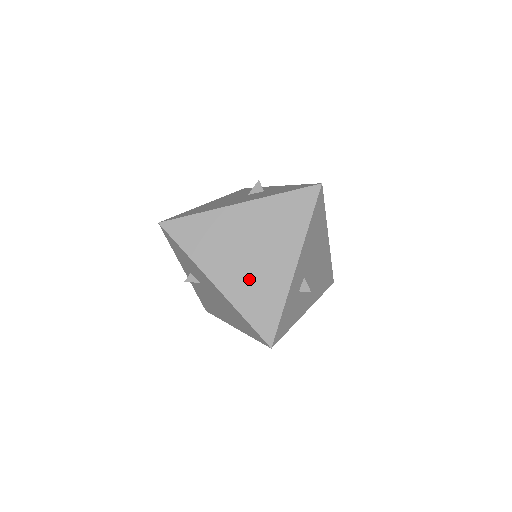
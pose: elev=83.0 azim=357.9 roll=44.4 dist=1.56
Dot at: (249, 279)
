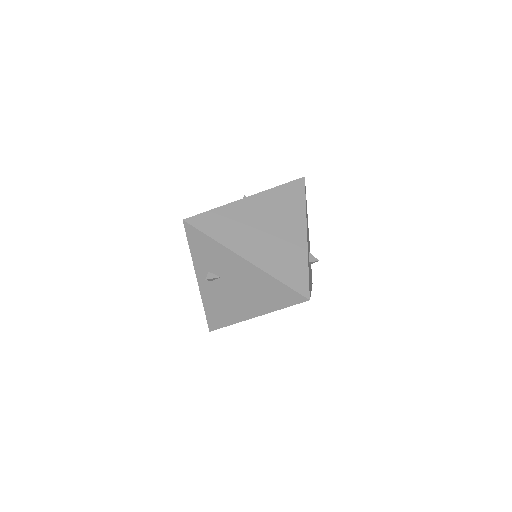
Dot at: (273, 250)
